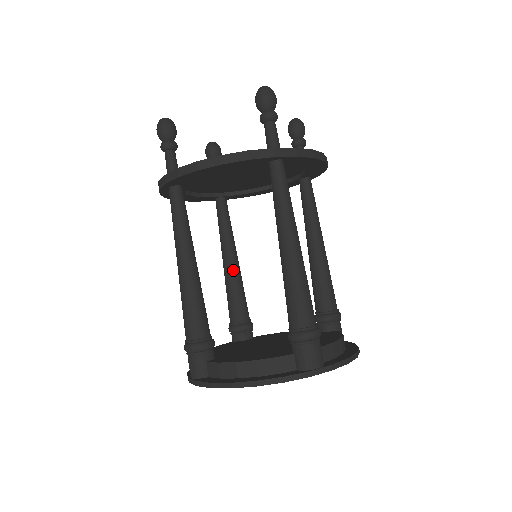
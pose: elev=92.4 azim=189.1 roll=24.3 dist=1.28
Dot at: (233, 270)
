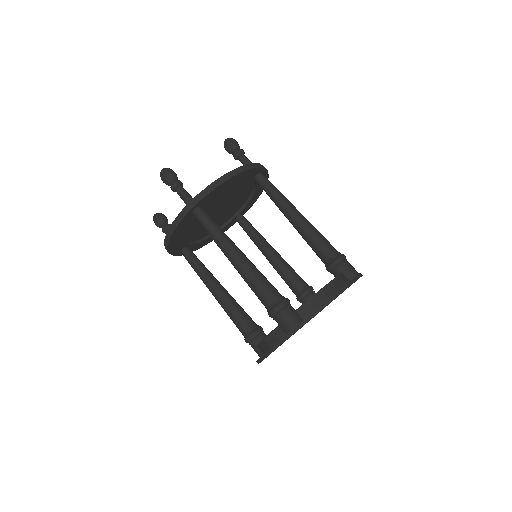
Dot at: (272, 261)
